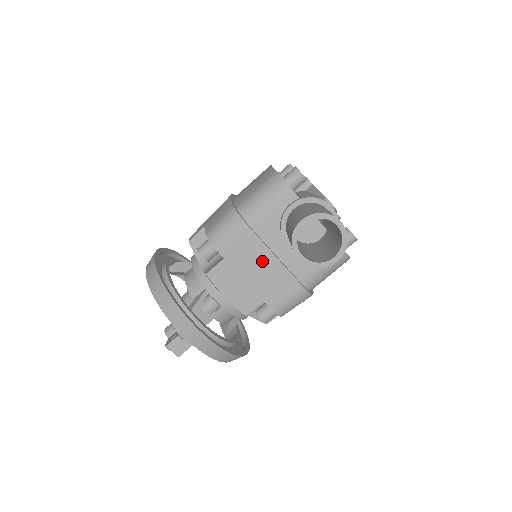
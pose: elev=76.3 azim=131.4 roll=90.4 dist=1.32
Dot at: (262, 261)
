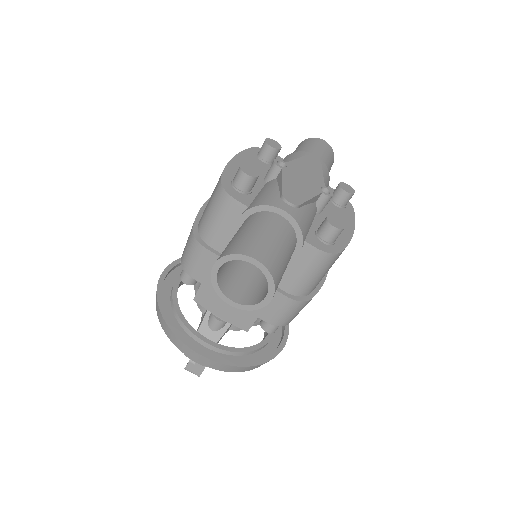
Dot at: occluded
